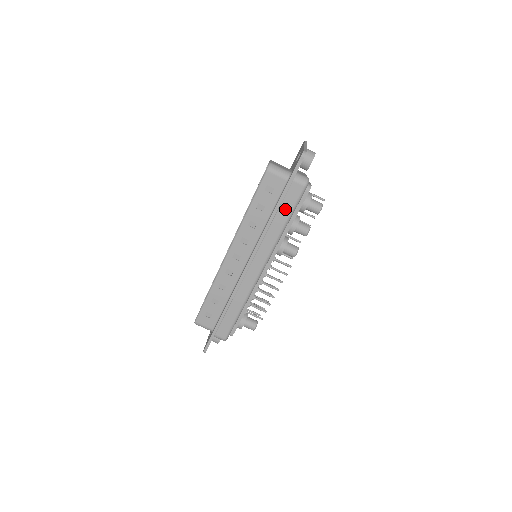
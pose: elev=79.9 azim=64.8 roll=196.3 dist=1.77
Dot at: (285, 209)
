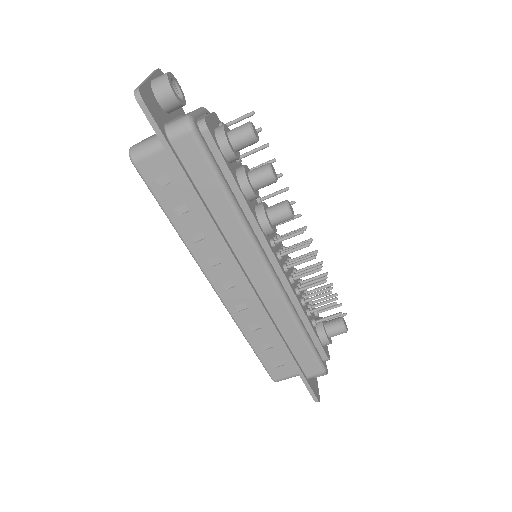
Dot at: (206, 183)
